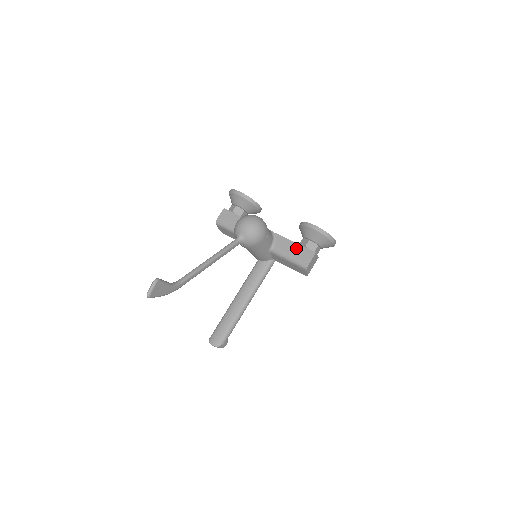
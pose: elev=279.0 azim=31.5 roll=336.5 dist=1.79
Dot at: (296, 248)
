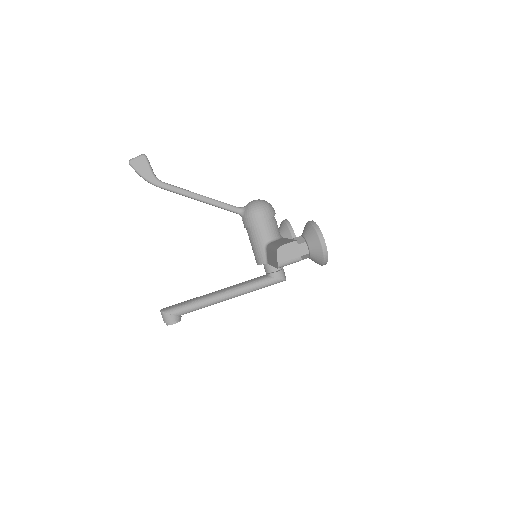
Dot at: (286, 240)
